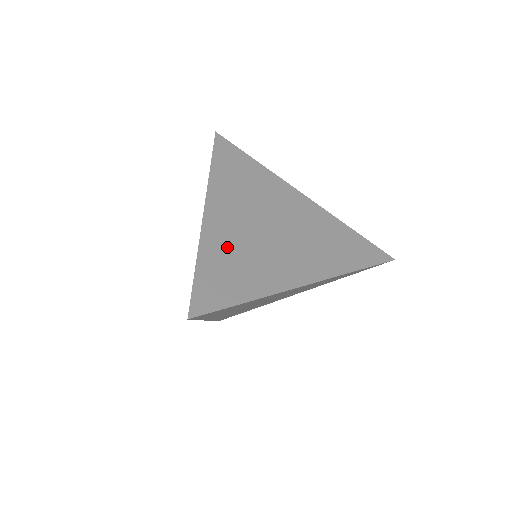
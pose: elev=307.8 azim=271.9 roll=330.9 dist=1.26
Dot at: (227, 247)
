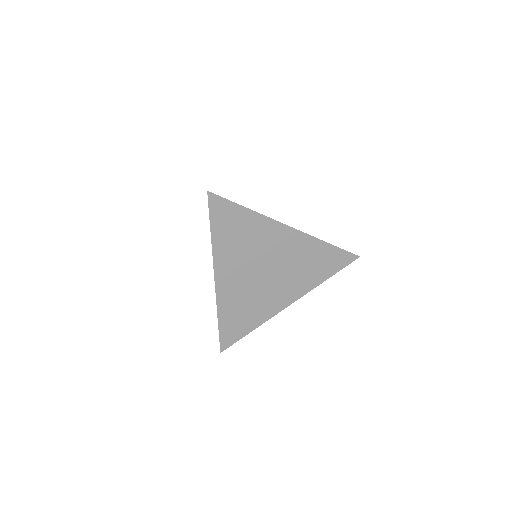
Dot at: occluded
